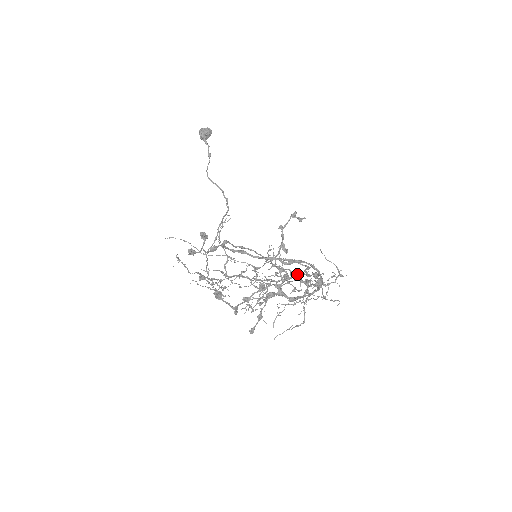
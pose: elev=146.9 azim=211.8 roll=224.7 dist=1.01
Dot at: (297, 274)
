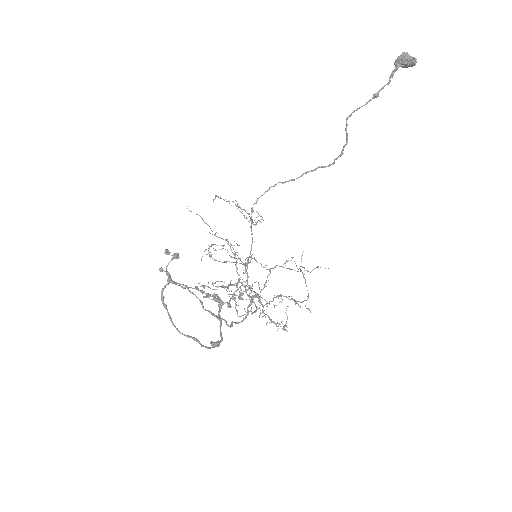
Dot at: (249, 304)
